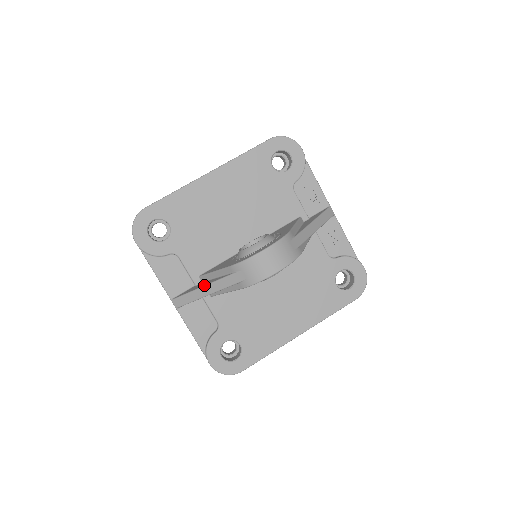
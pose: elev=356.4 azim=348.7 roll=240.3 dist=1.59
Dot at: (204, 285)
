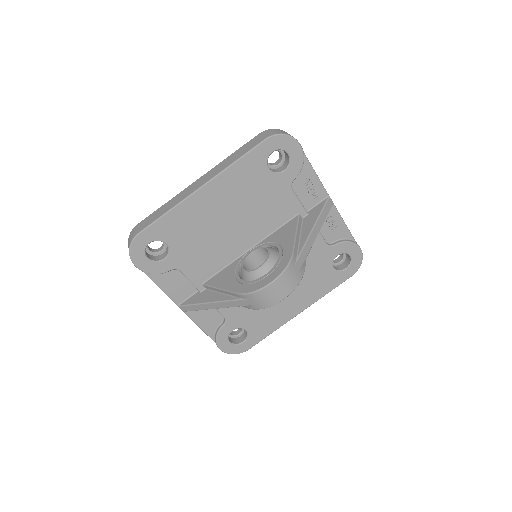
Dot at: (210, 302)
